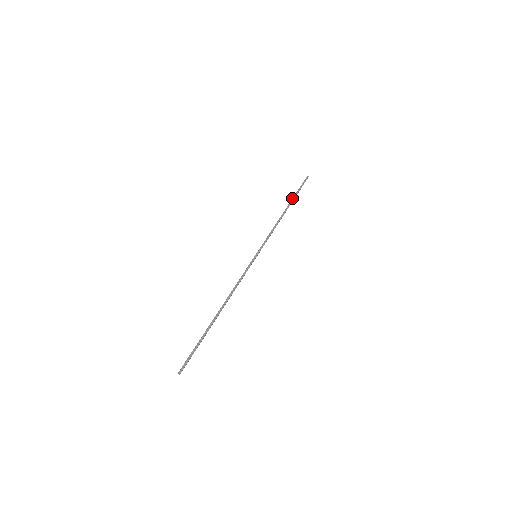
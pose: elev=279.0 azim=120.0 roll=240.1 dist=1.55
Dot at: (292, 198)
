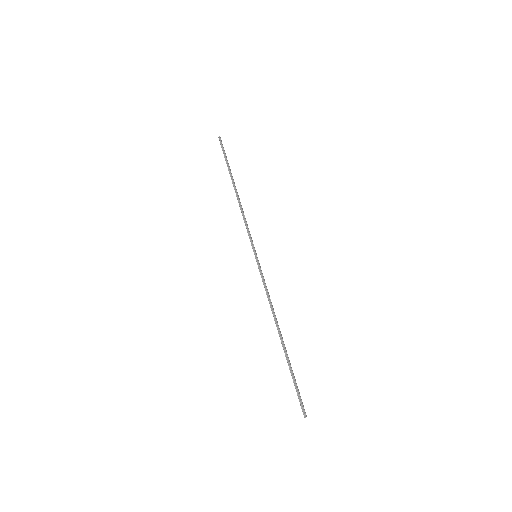
Dot at: occluded
